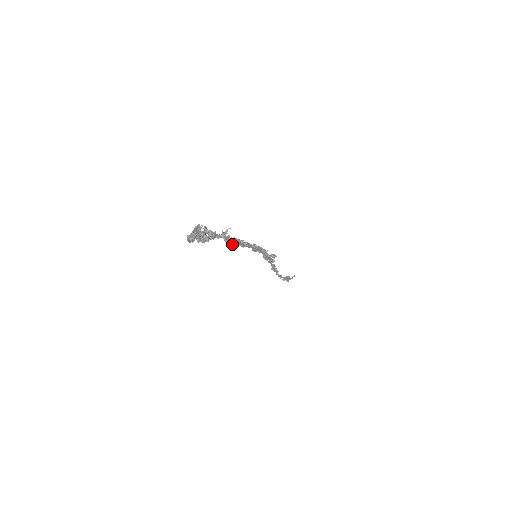
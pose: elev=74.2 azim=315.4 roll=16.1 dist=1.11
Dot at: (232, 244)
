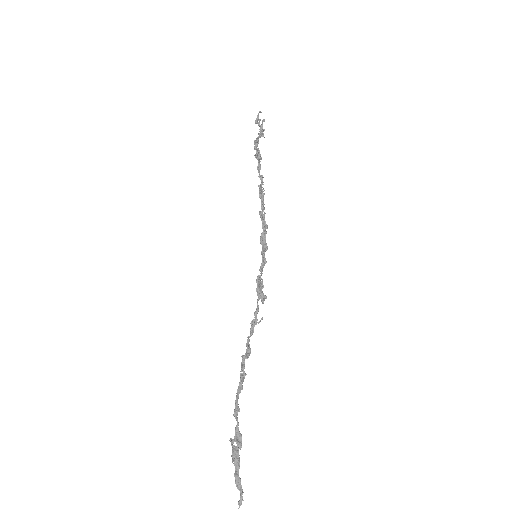
Dot at: (259, 194)
